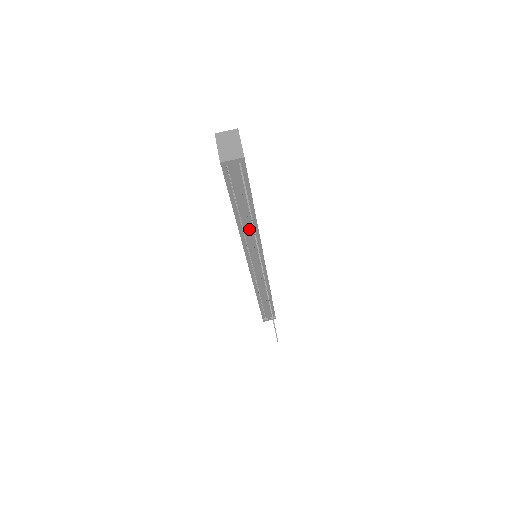
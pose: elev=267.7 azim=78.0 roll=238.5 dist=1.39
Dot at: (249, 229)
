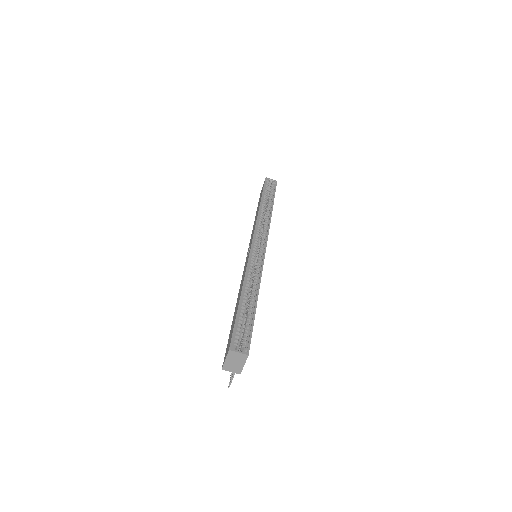
Dot at: occluded
